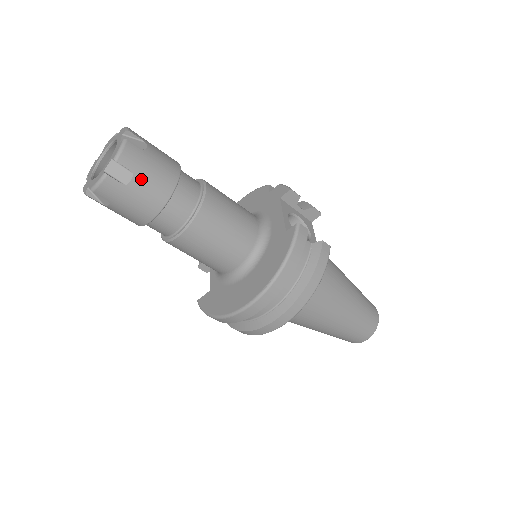
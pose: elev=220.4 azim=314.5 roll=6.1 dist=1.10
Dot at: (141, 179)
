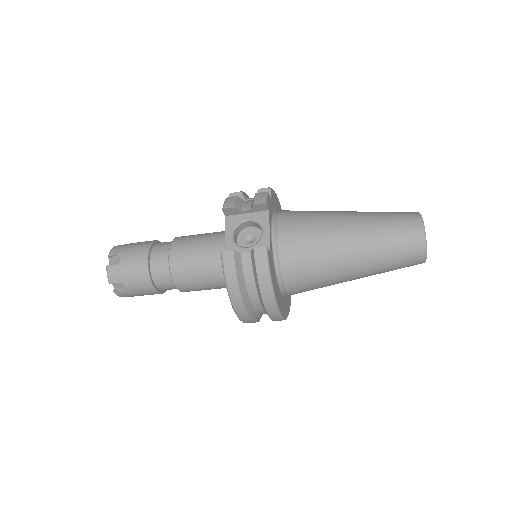
Dot at: (128, 283)
